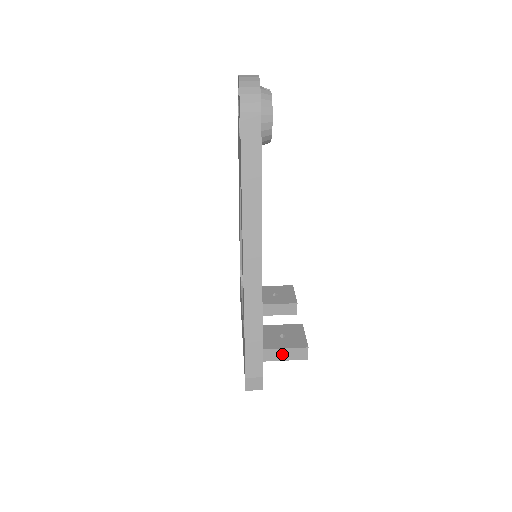
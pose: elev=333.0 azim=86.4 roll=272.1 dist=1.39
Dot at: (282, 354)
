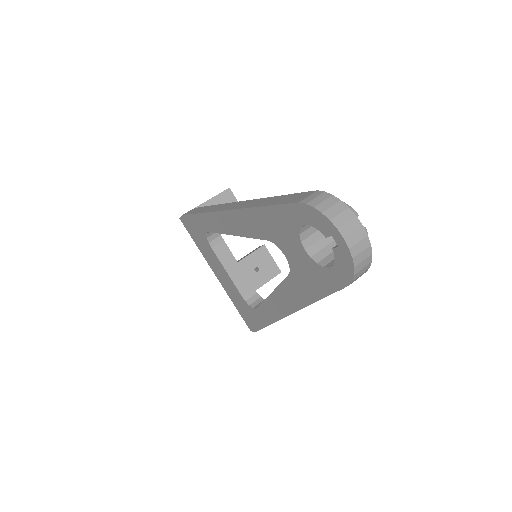
Dot at: occluded
